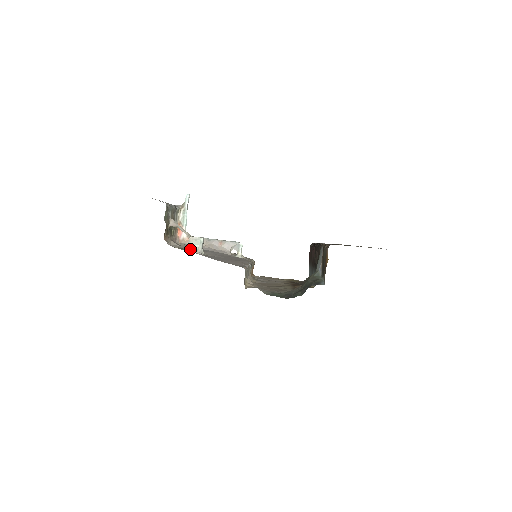
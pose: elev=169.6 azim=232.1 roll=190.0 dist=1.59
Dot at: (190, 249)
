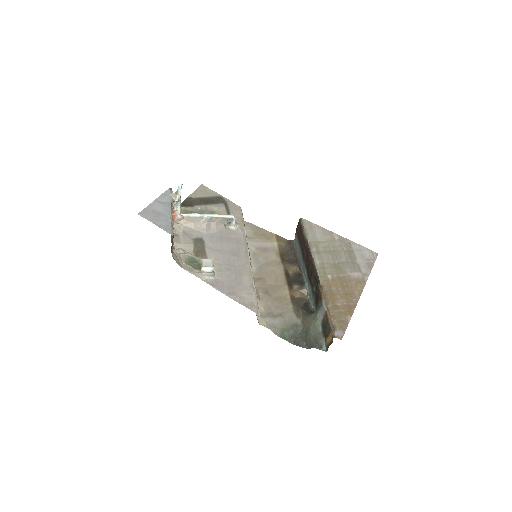
Dot at: (203, 276)
